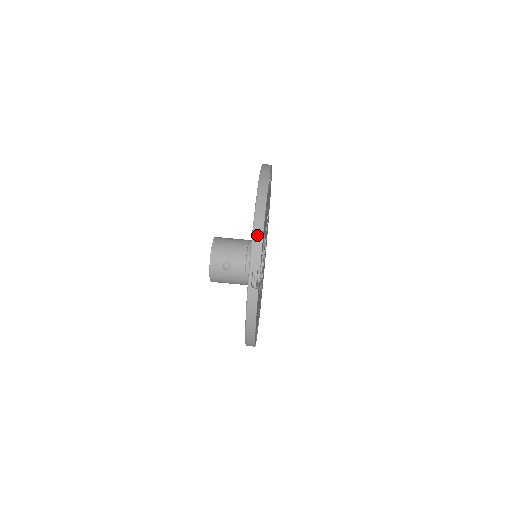
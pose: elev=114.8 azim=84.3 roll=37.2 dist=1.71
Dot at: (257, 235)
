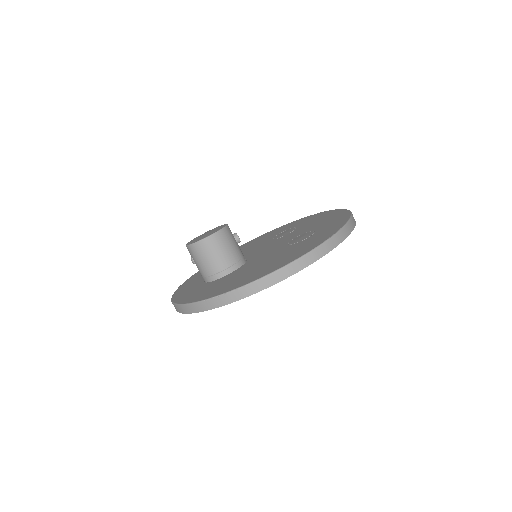
Dot at: (181, 309)
